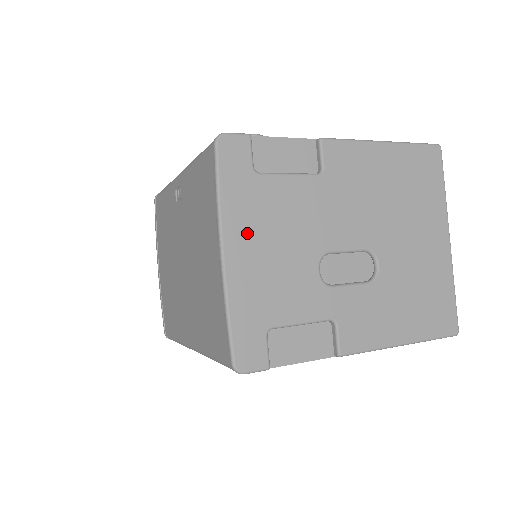
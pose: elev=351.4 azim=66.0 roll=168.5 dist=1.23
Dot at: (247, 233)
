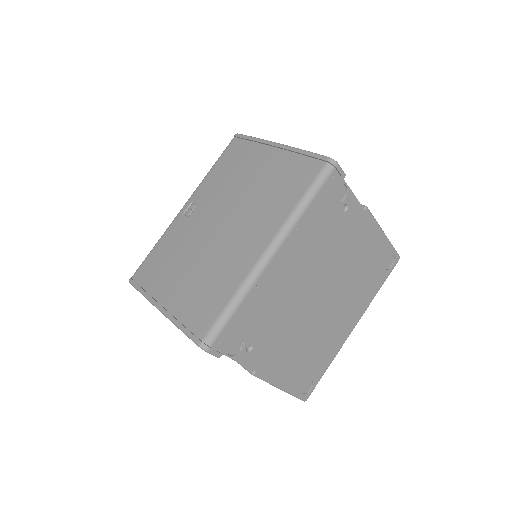
Dot at: occluded
